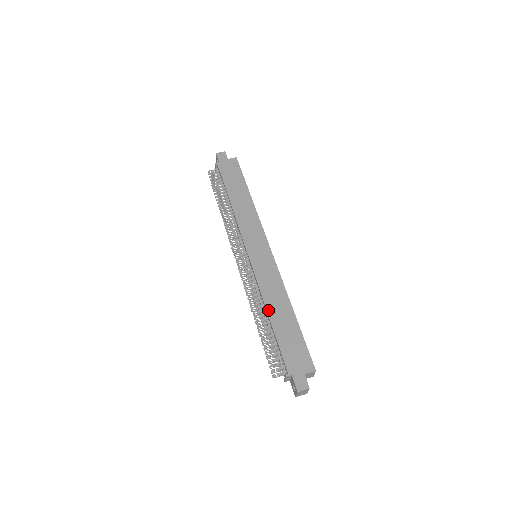
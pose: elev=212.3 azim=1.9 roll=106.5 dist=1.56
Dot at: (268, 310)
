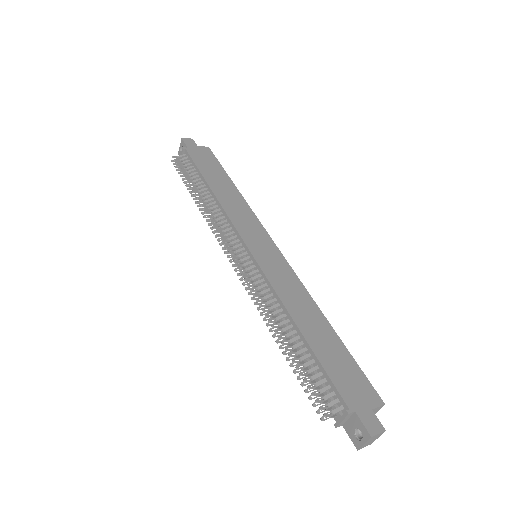
Dot at: (295, 320)
